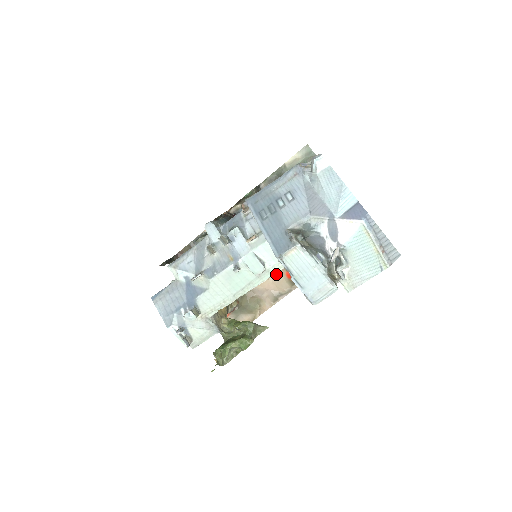
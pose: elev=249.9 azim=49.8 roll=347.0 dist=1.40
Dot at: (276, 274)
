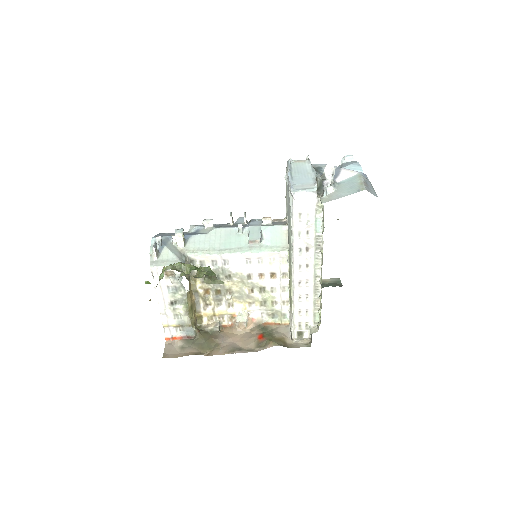
Dot at: (250, 334)
